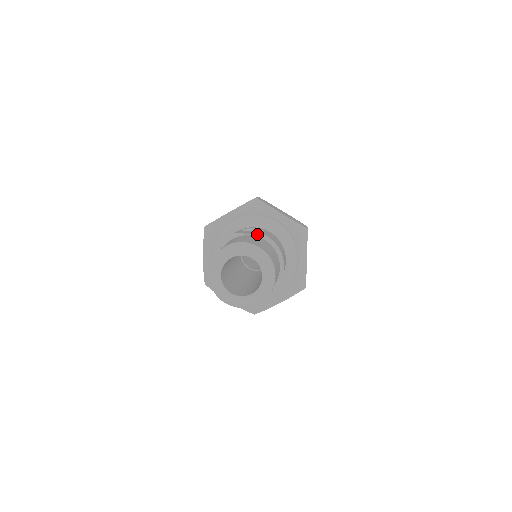
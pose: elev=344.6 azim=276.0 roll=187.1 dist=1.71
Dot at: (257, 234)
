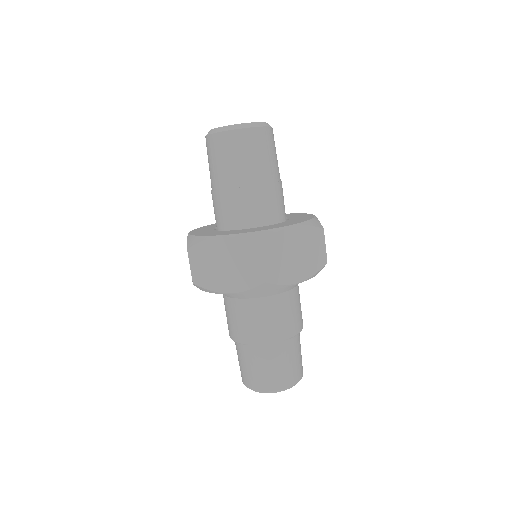
Dot at: (280, 342)
